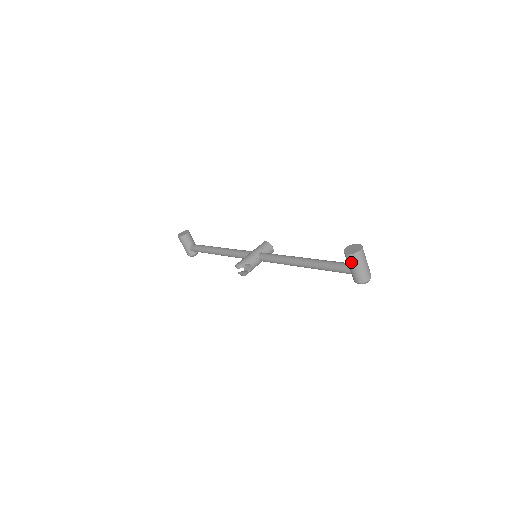
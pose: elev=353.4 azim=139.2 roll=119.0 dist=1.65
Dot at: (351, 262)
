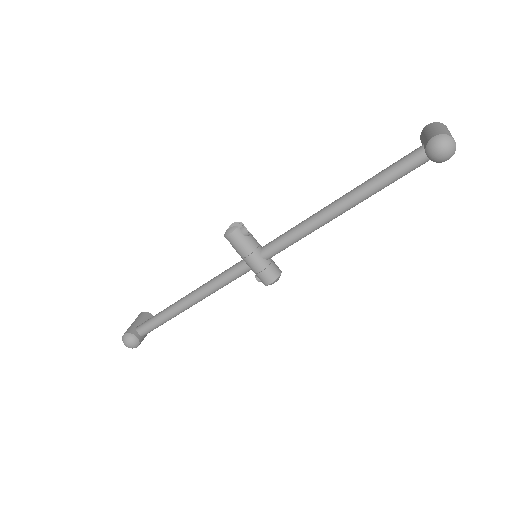
Dot at: (430, 127)
